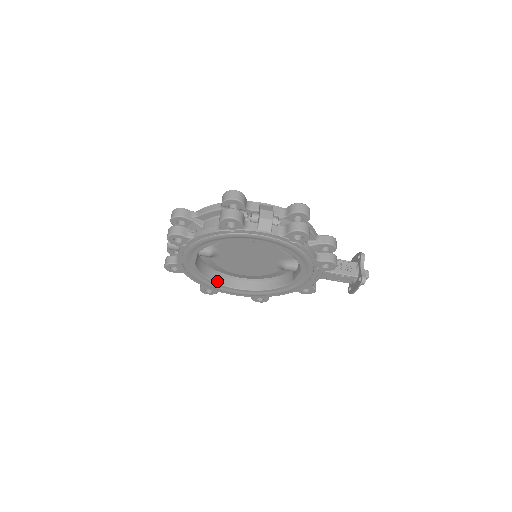
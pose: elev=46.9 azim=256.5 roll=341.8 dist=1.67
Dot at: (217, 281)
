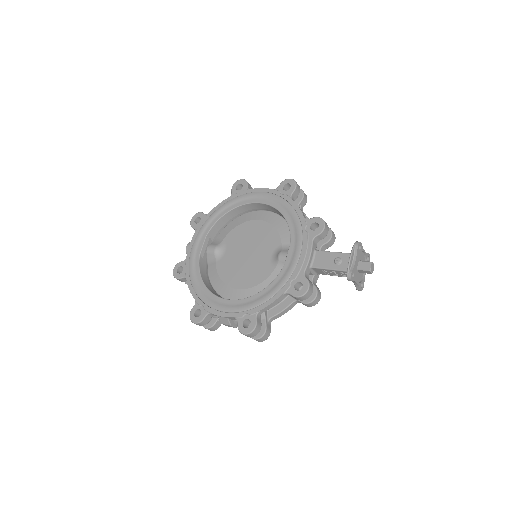
Dot at: occluded
